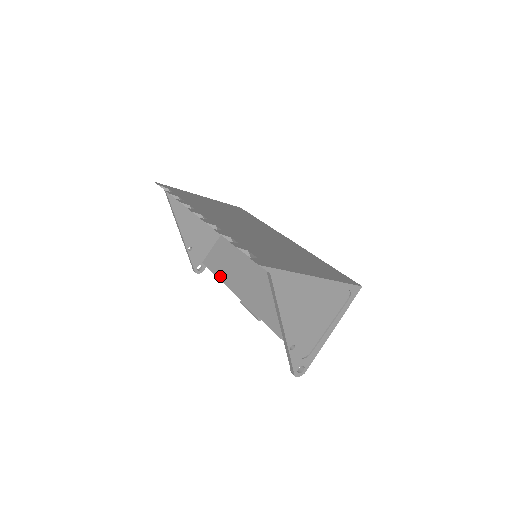
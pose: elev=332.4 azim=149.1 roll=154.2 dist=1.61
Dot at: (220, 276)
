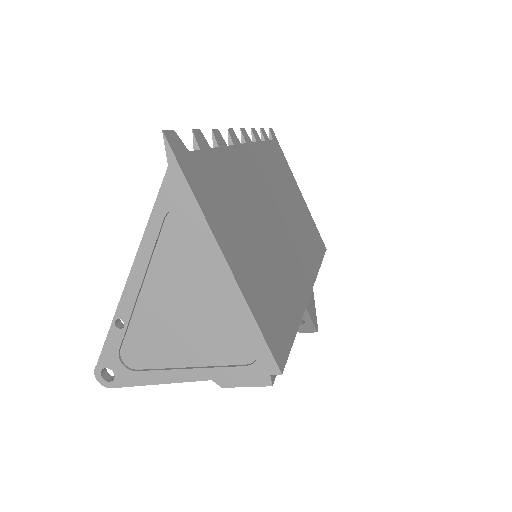
Dot at: occluded
